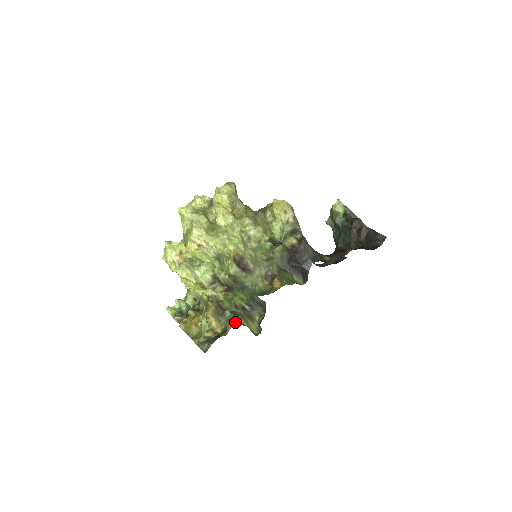
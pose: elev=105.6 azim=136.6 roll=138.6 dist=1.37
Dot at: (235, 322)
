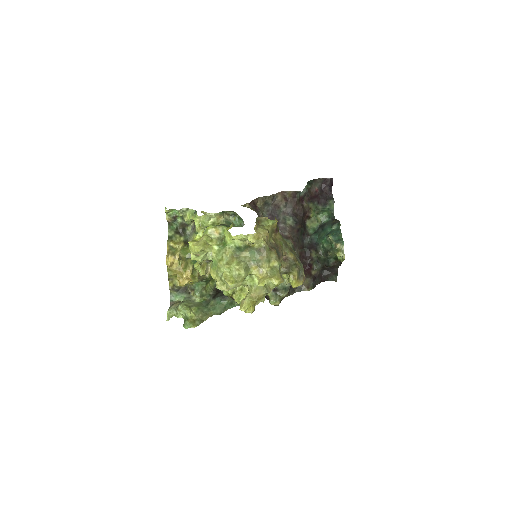
Dot at: (203, 290)
